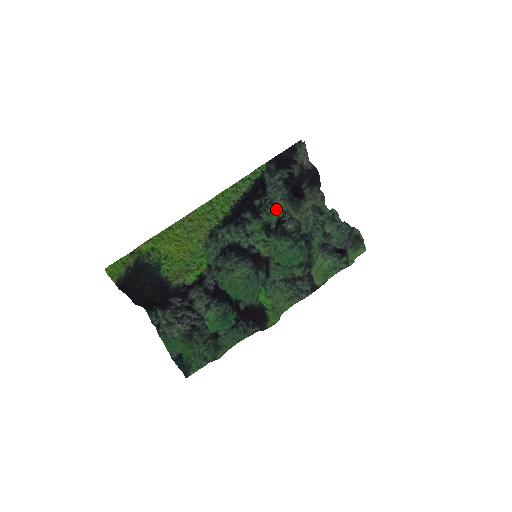
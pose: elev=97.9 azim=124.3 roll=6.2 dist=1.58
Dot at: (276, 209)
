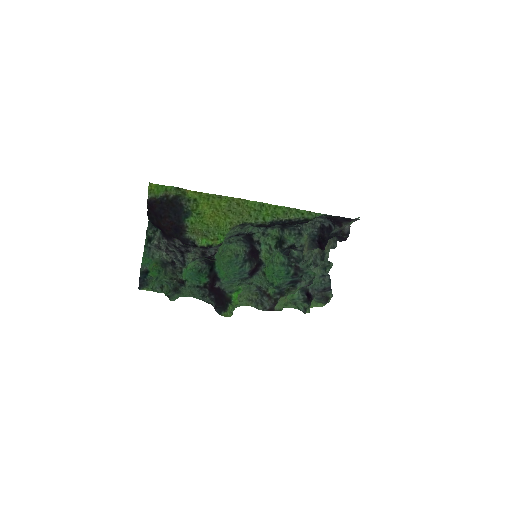
Dot at: (298, 237)
